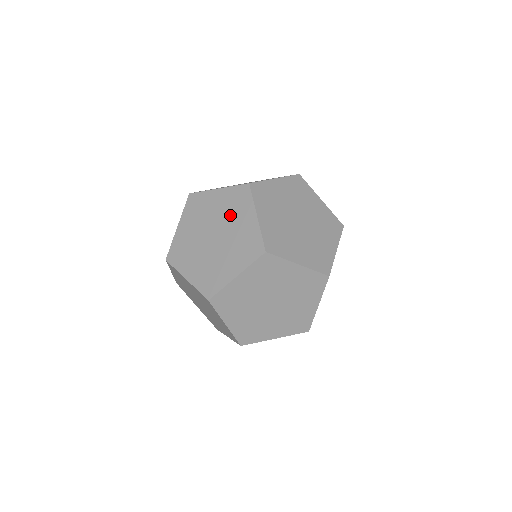
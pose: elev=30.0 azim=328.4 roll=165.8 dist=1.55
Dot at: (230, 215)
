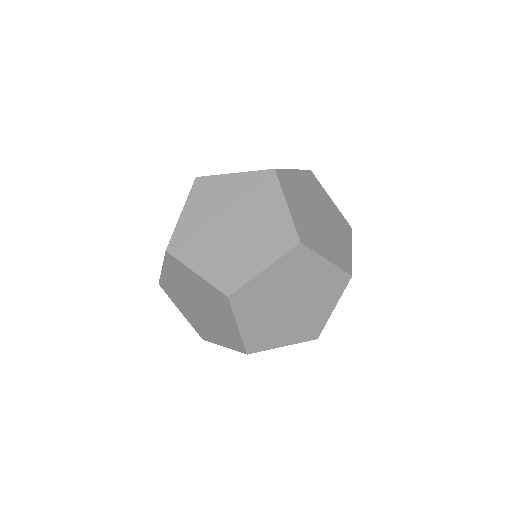
Dot at: (252, 202)
